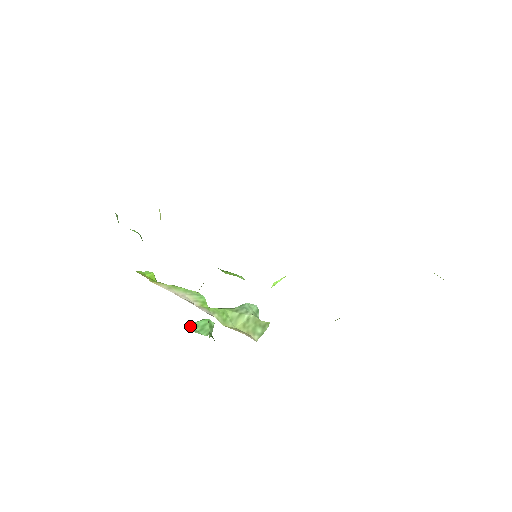
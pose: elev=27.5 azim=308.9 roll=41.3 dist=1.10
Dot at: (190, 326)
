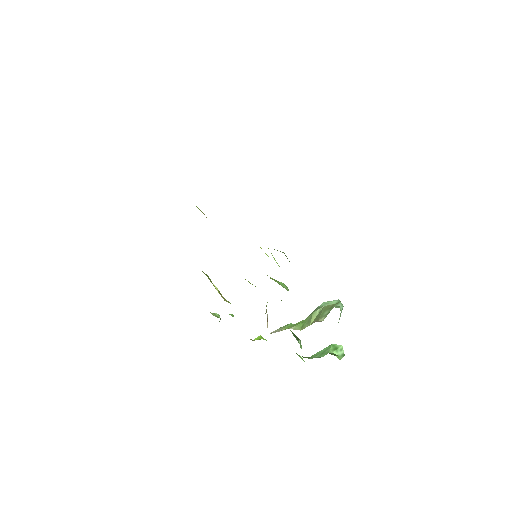
Dot at: (309, 357)
